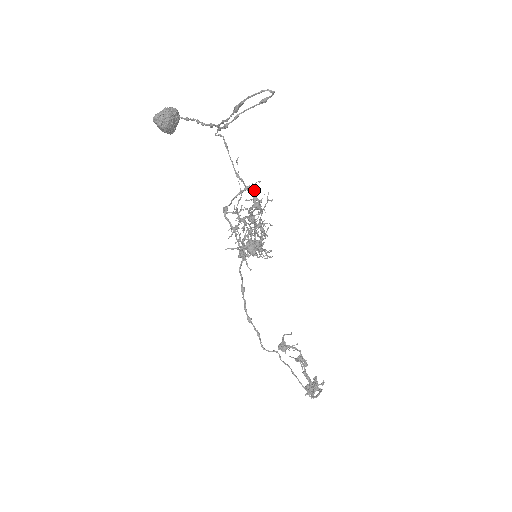
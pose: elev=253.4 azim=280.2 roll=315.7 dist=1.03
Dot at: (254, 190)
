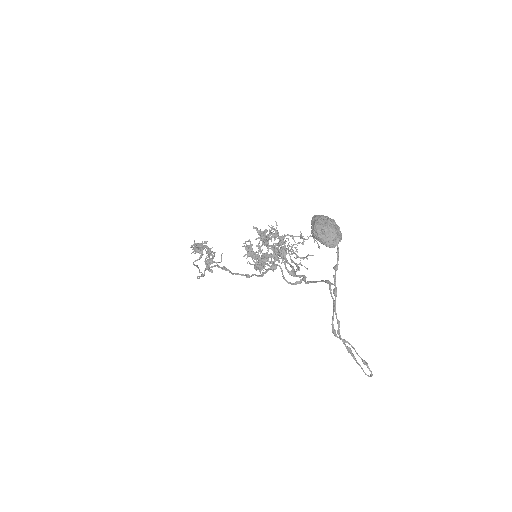
Dot at: (304, 278)
